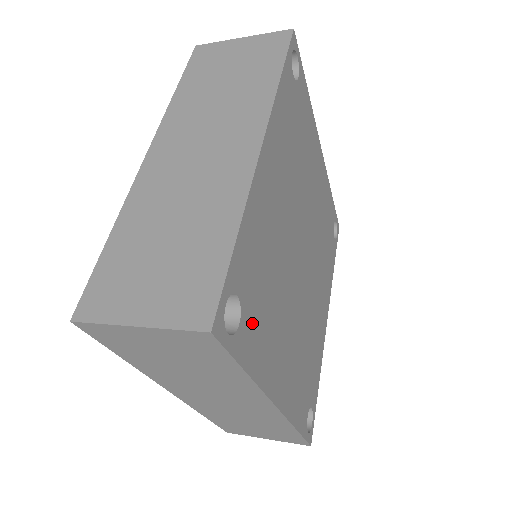
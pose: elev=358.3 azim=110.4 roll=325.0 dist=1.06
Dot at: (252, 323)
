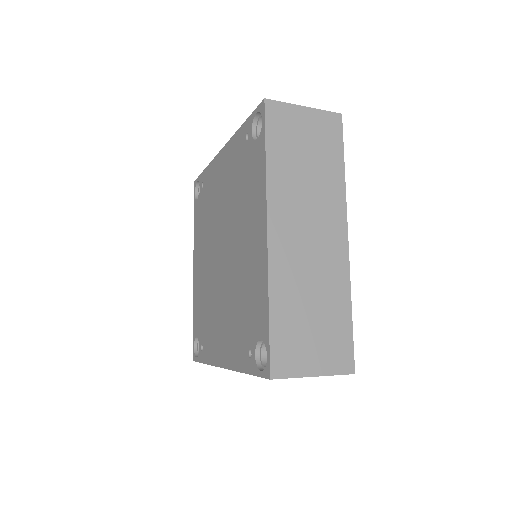
Dot at: occluded
